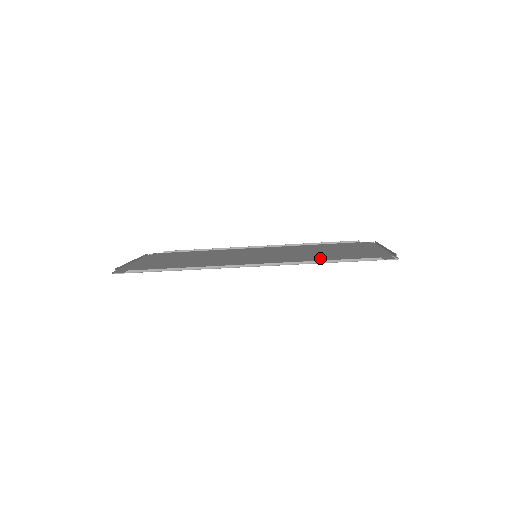
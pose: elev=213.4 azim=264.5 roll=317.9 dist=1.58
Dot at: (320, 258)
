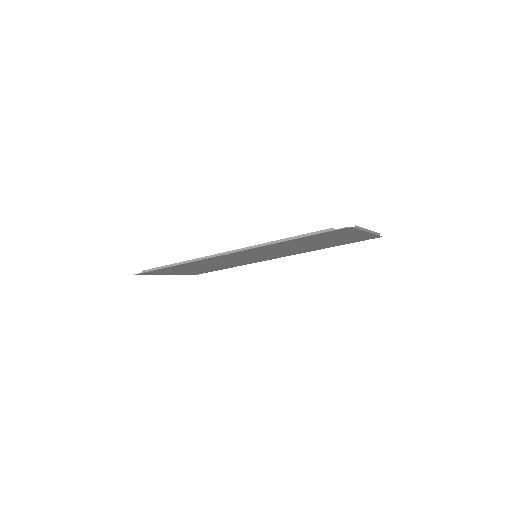
Dot at: occluded
